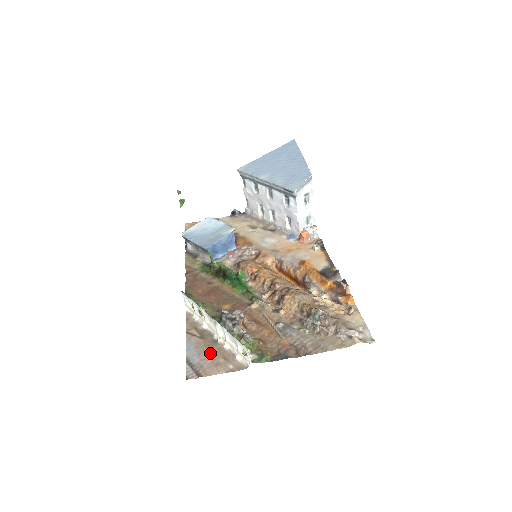
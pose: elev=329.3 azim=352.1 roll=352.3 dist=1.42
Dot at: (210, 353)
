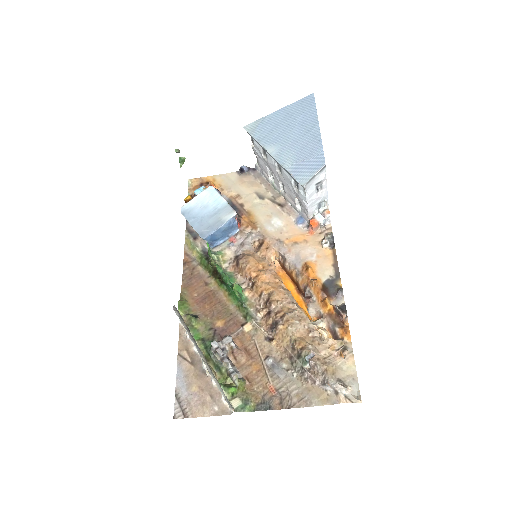
Dot at: (198, 387)
